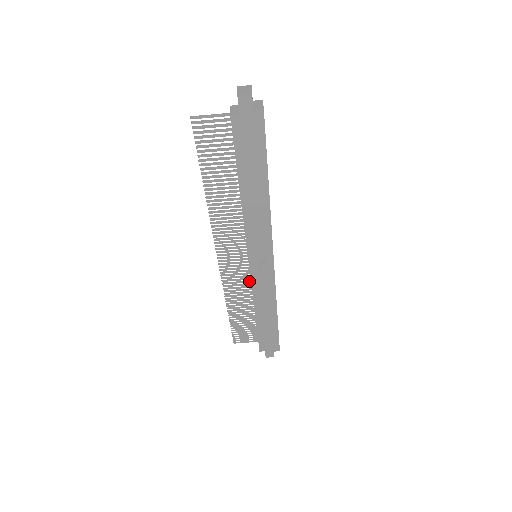
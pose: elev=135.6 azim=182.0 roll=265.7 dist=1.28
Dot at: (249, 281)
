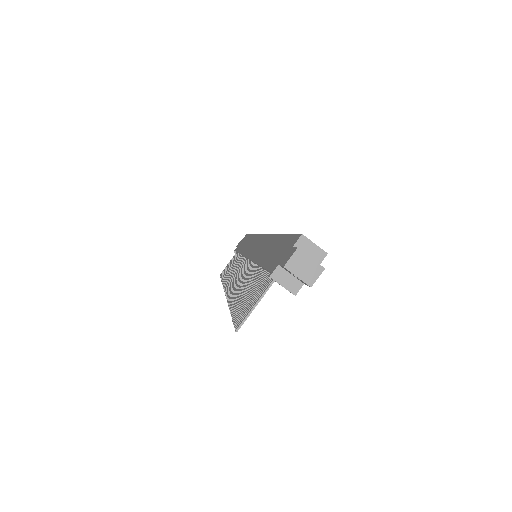
Dot at: occluded
